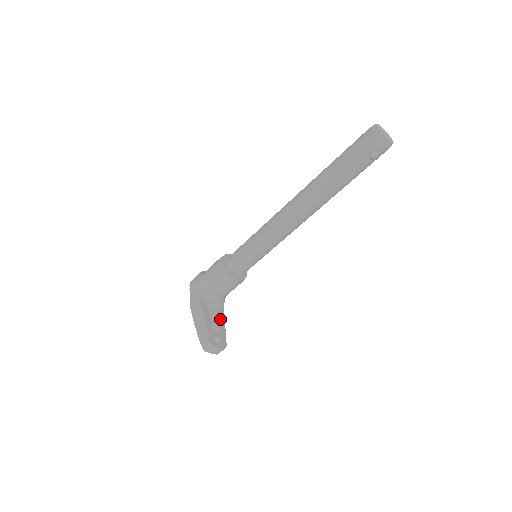
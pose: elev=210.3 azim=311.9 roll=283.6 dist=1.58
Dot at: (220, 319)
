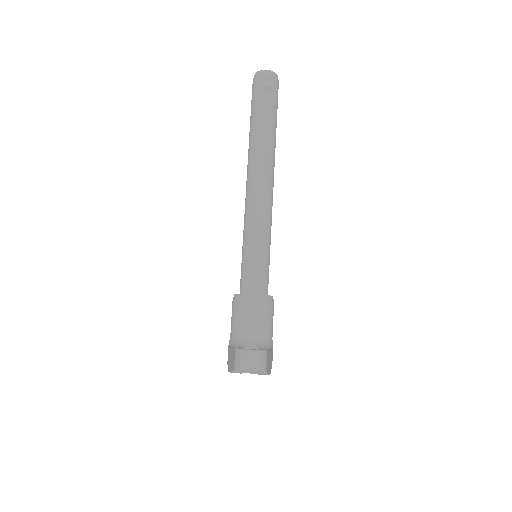
Dot at: occluded
